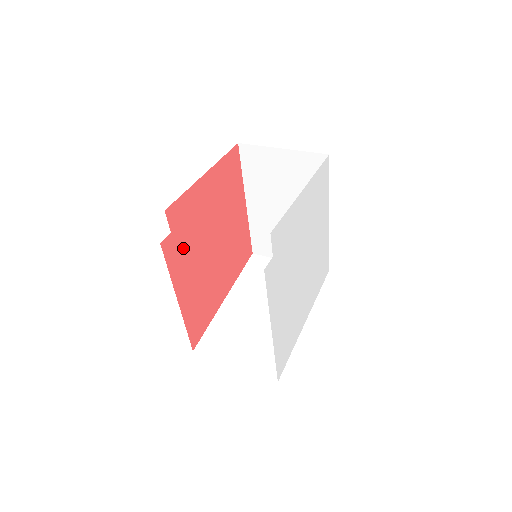
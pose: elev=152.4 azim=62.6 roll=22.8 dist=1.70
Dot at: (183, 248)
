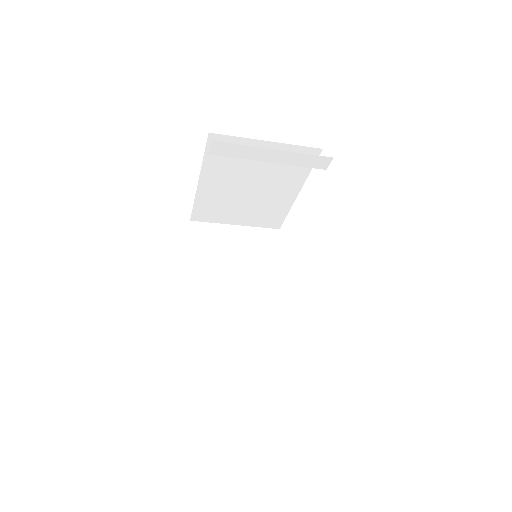
Dot at: occluded
